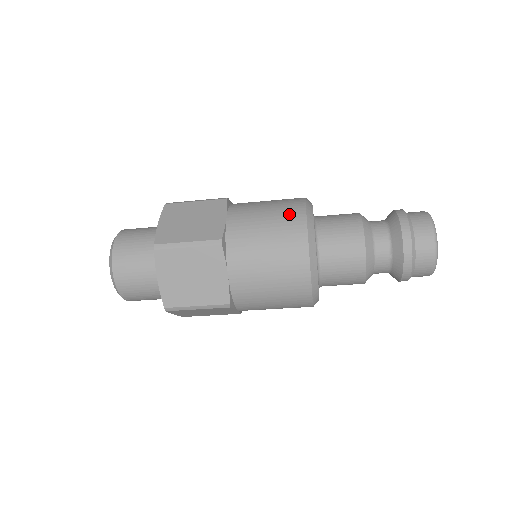
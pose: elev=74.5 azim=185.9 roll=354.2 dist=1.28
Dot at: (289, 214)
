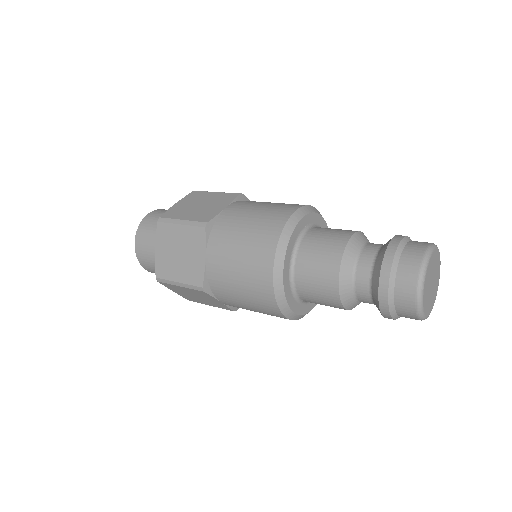
Dot at: (276, 213)
